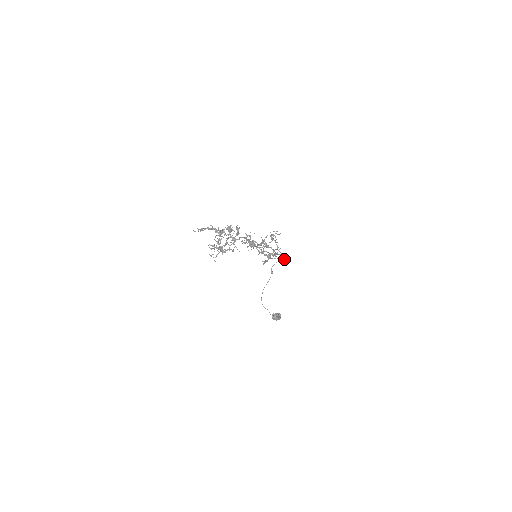
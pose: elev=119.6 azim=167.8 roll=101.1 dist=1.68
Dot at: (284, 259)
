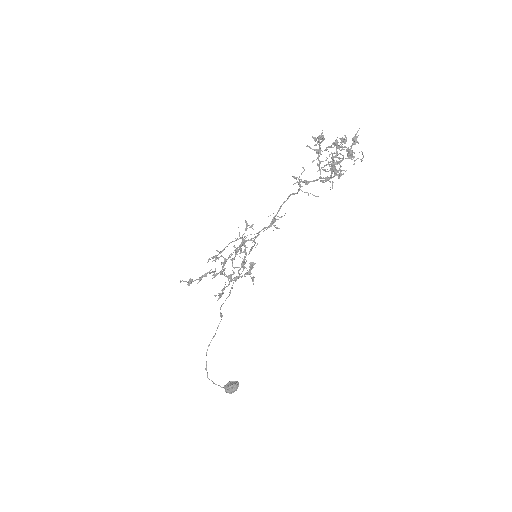
Dot at: (252, 279)
